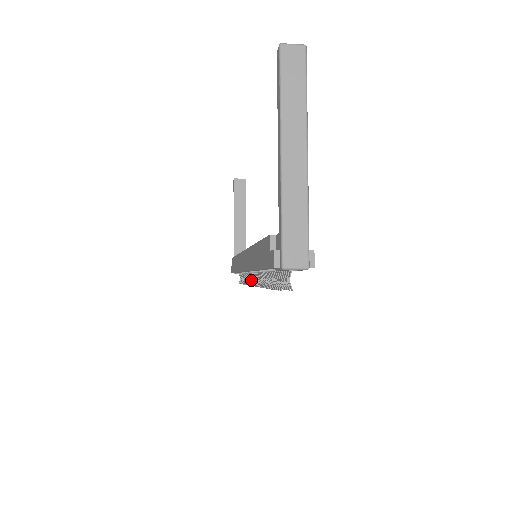
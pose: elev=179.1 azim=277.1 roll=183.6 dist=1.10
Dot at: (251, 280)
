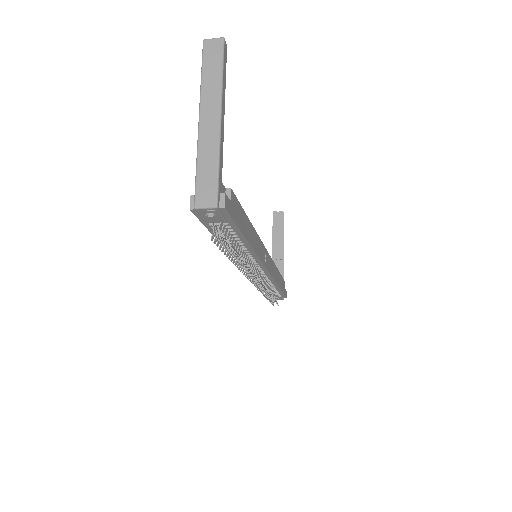
Dot at: (257, 282)
